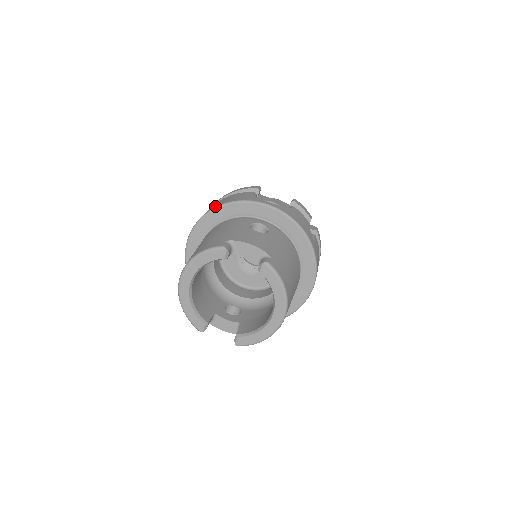
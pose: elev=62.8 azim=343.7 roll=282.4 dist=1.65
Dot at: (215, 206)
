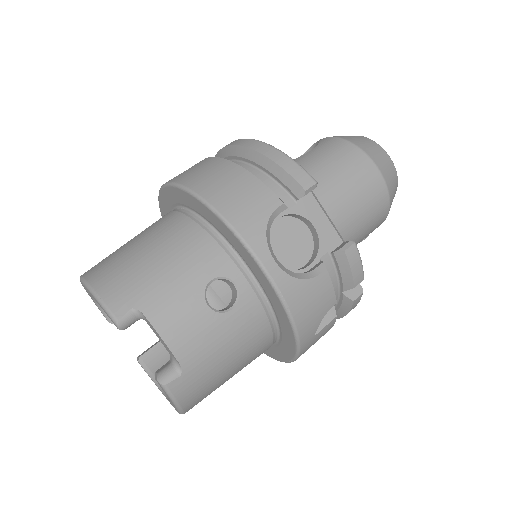
Dot at: (201, 191)
